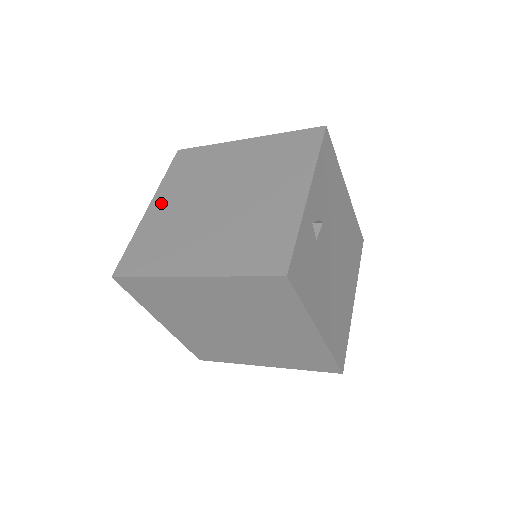
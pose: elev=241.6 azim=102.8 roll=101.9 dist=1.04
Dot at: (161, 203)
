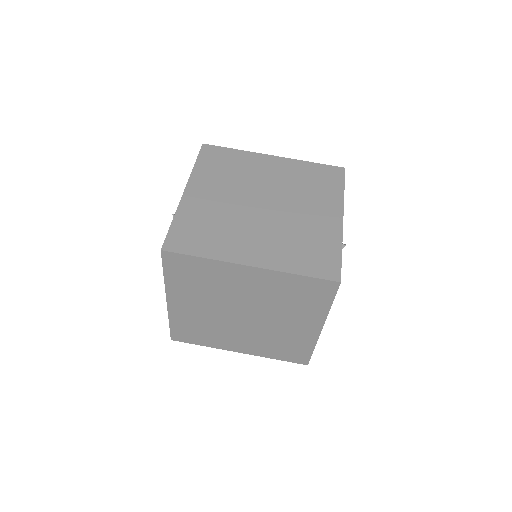
Dot at: (199, 191)
